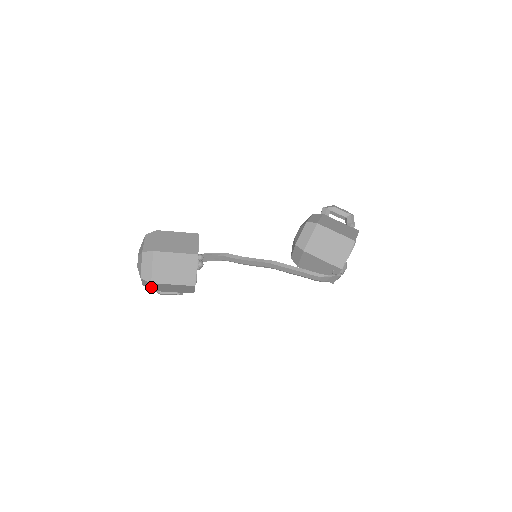
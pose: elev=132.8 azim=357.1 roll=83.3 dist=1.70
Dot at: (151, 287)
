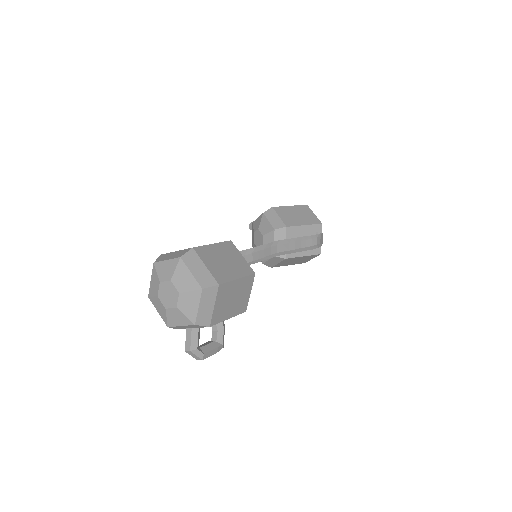
Dot at: (211, 310)
